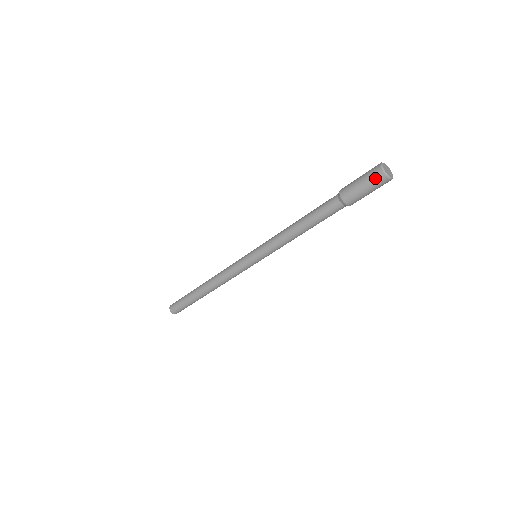
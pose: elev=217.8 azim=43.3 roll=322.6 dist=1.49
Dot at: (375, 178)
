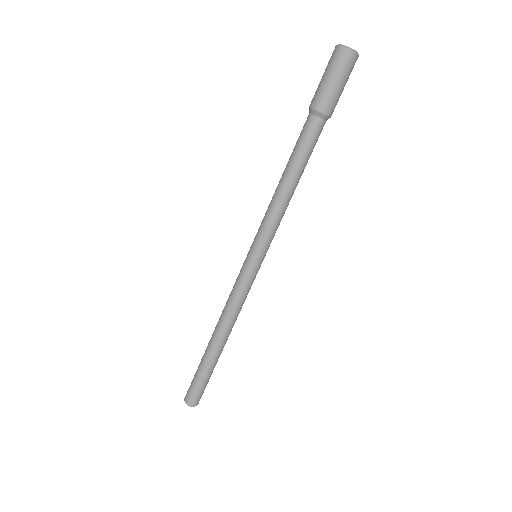
Dot at: (335, 59)
